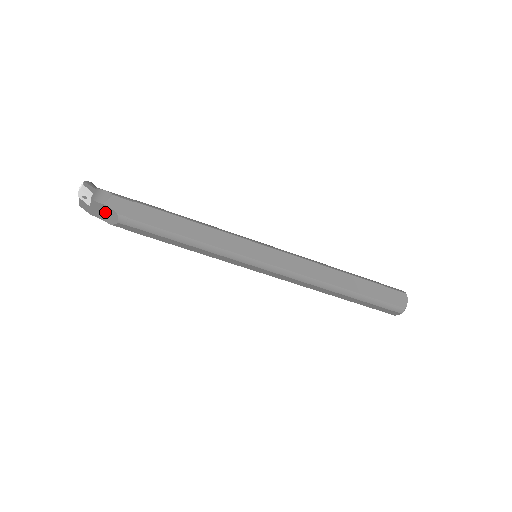
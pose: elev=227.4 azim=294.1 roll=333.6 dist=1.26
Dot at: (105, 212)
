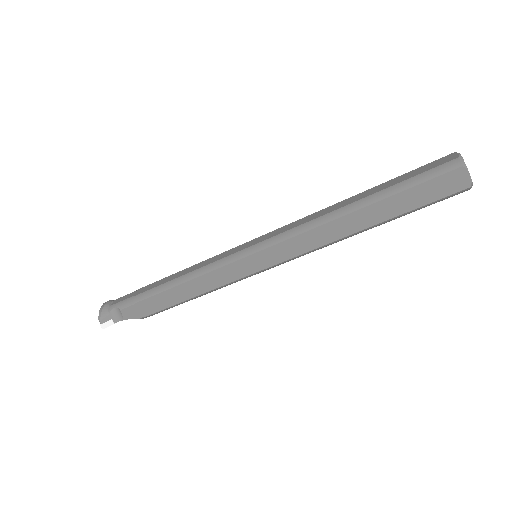
Dot at: occluded
